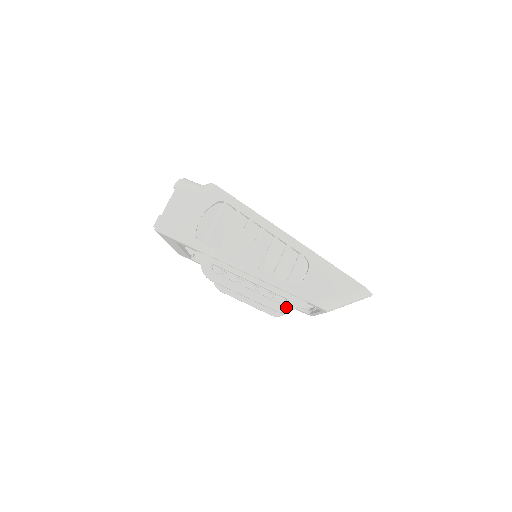
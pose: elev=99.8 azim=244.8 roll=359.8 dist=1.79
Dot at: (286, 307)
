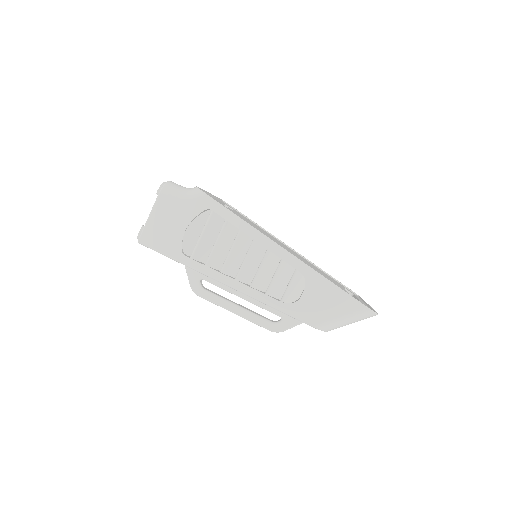
Dot at: (280, 327)
